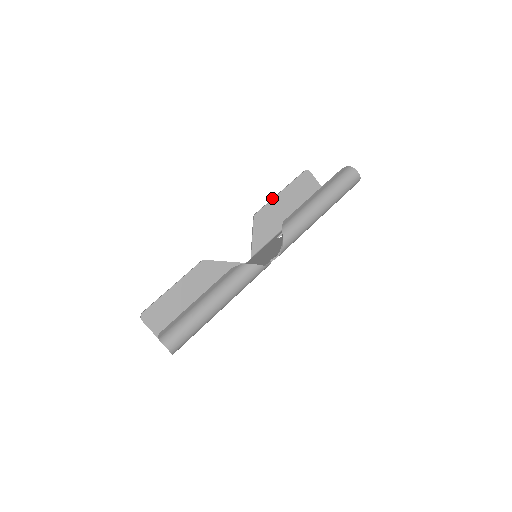
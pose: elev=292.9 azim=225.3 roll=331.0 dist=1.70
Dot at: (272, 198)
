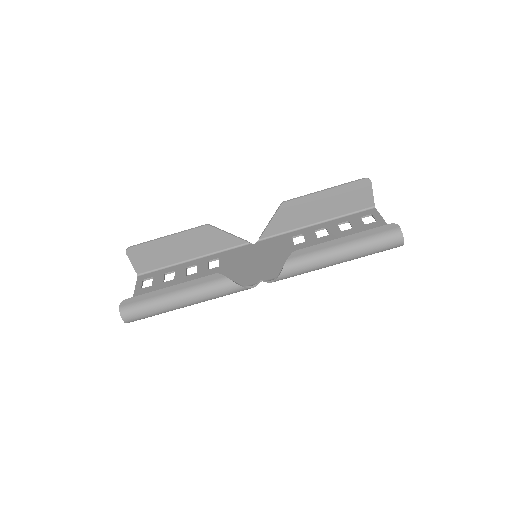
Dot at: occluded
